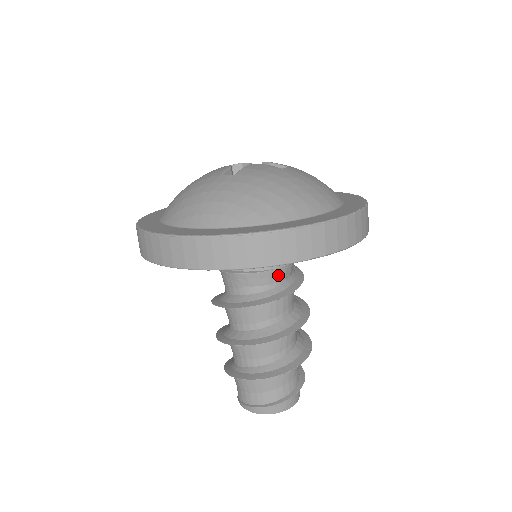
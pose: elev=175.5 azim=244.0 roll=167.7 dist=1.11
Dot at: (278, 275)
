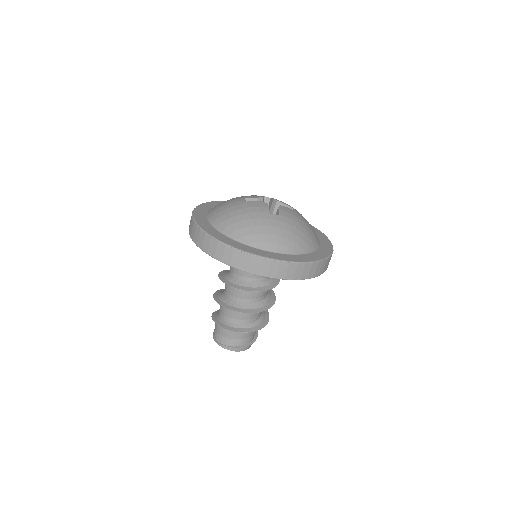
Dot at: occluded
